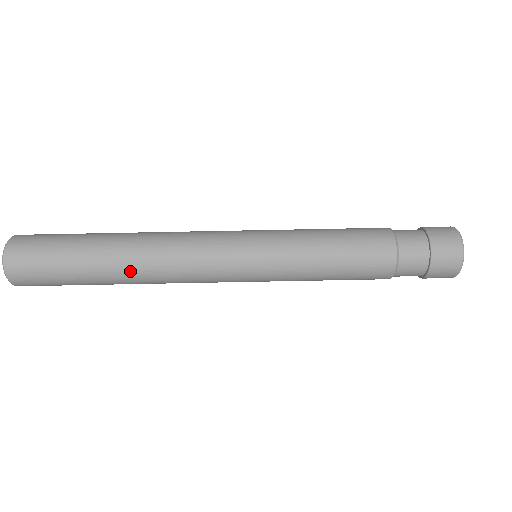
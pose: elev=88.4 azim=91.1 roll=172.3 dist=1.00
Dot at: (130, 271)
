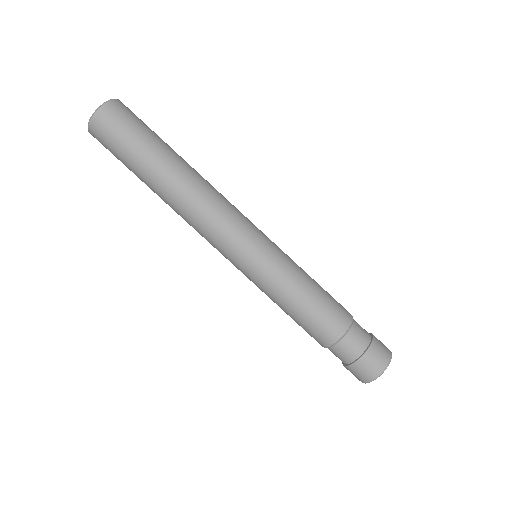
Dot at: (179, 182)
